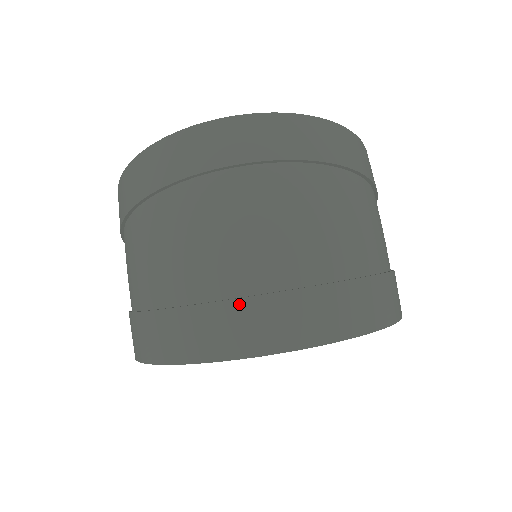
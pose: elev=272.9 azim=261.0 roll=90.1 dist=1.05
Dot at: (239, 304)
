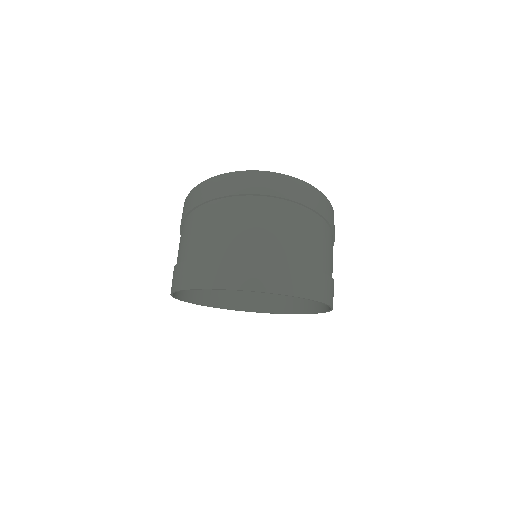
Dot at: (247, 262)
